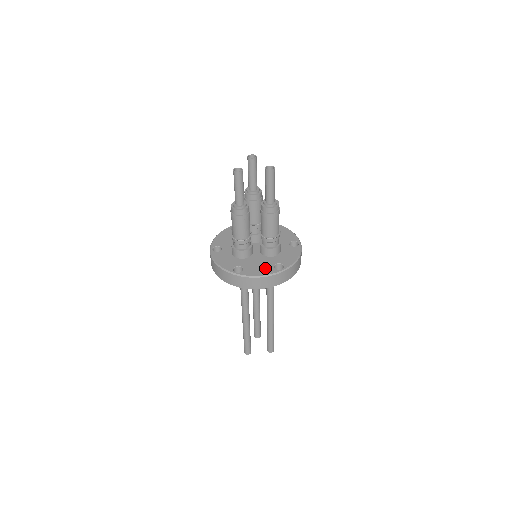
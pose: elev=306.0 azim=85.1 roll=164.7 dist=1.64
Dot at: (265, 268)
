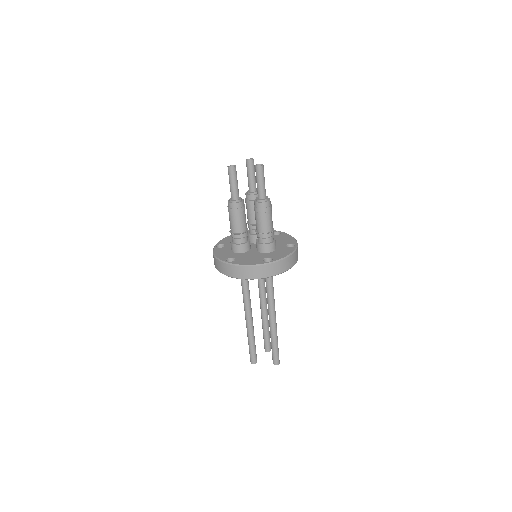
Dot at: (255, 260)
